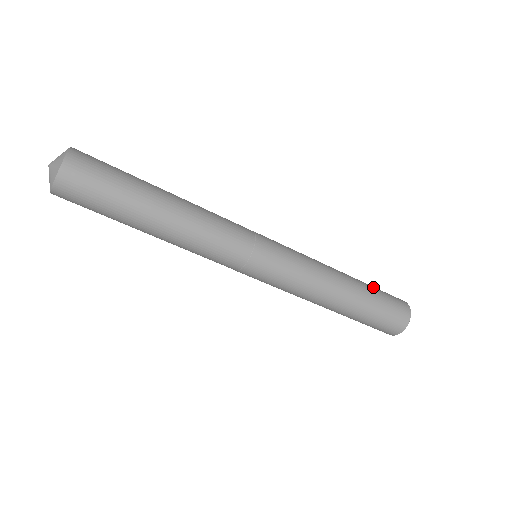
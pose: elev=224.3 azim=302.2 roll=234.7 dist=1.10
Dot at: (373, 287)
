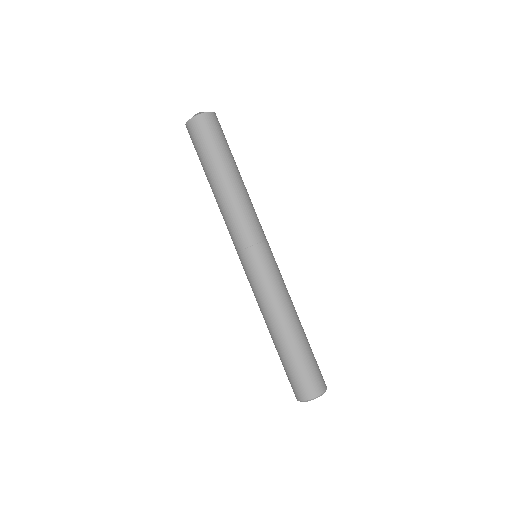
Dot at: occluded
